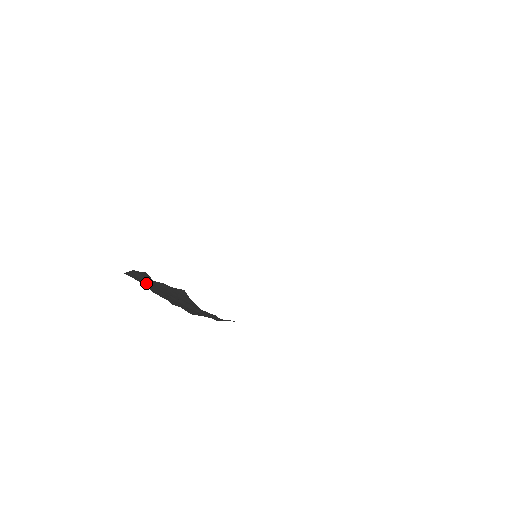
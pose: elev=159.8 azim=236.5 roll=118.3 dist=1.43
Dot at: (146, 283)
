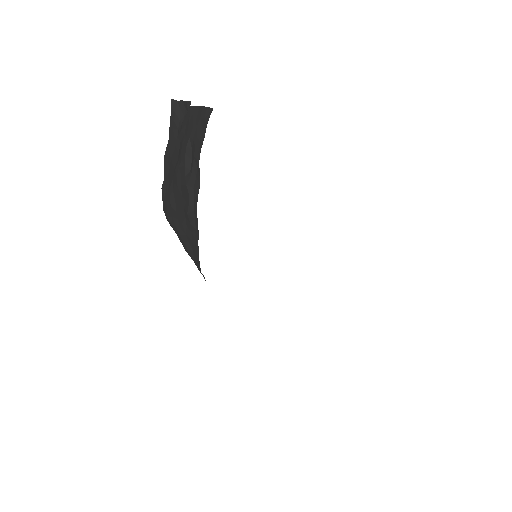
Dot at: (174, 129)
